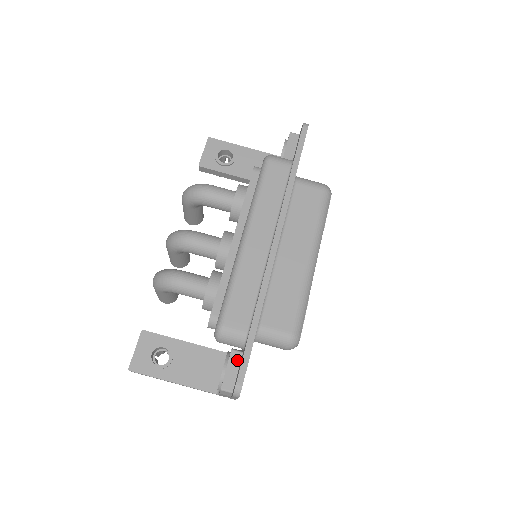
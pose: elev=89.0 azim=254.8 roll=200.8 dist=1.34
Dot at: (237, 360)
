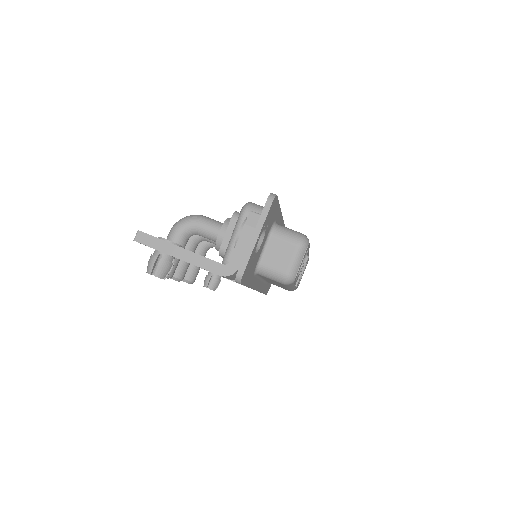
Dot at: occluded
